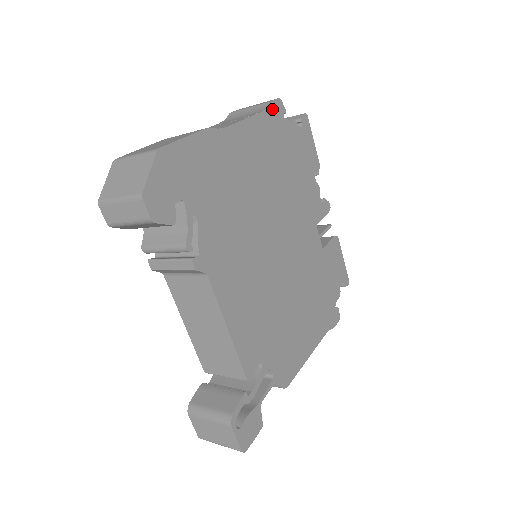
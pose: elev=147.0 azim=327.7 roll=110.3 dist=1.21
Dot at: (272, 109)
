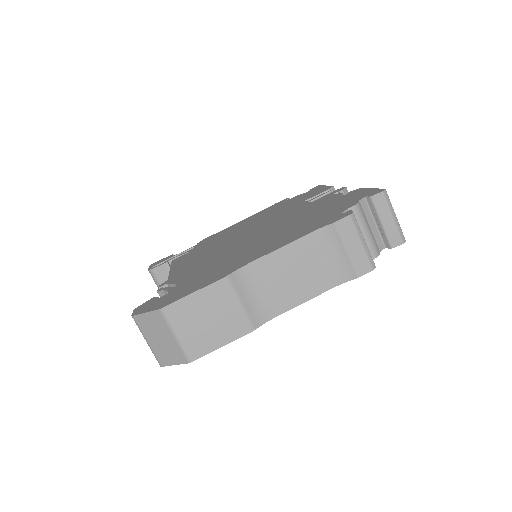
Dot at: (353, 277)
